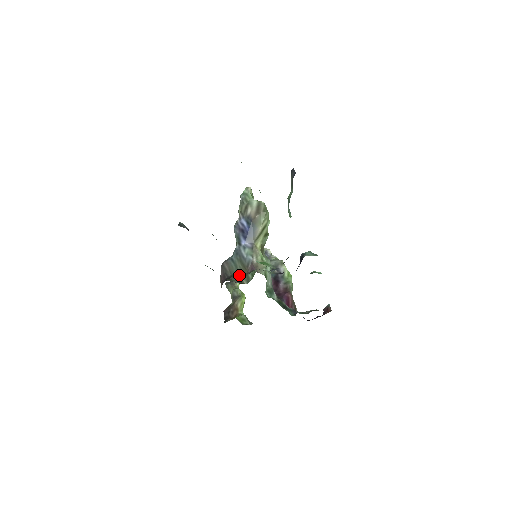
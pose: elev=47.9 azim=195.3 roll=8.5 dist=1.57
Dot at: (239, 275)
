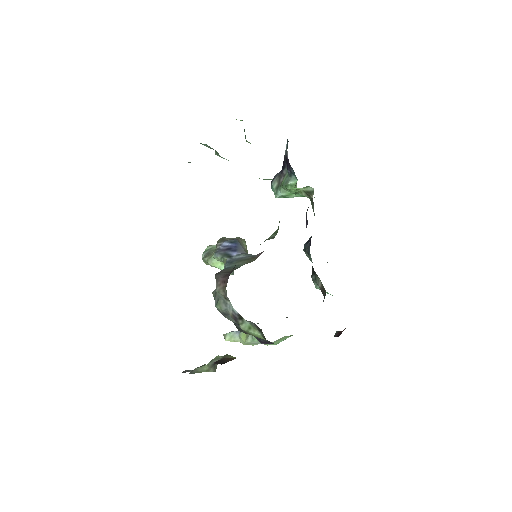
Dot at: (248, 262)
